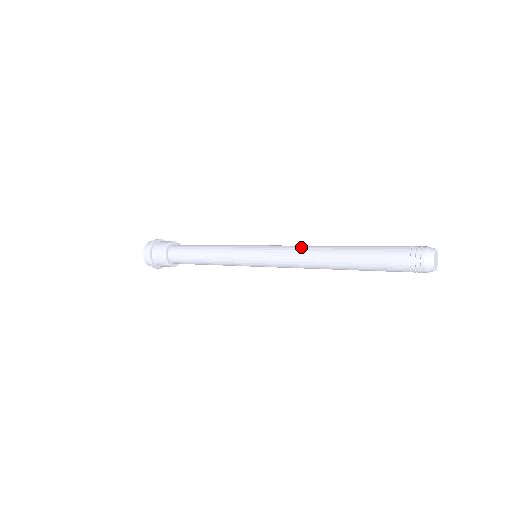
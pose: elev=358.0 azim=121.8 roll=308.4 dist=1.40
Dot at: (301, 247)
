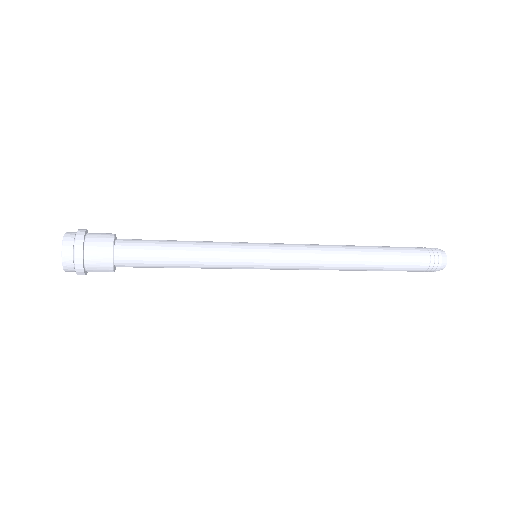
Dot at: (317, 244)
